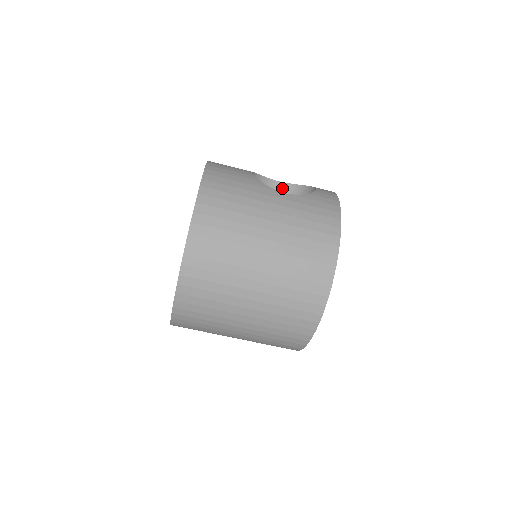
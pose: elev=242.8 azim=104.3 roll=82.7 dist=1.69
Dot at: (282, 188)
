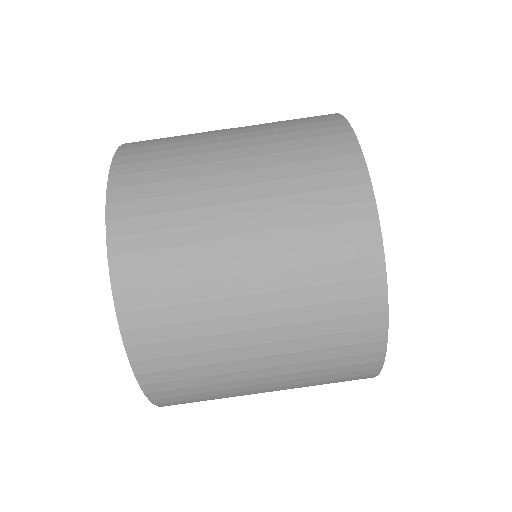
Dot at: occluded
